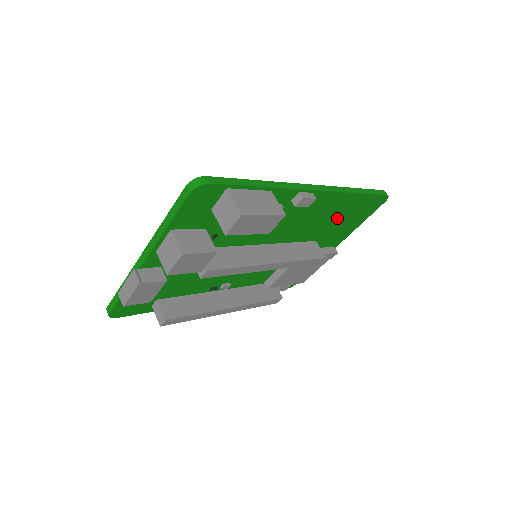
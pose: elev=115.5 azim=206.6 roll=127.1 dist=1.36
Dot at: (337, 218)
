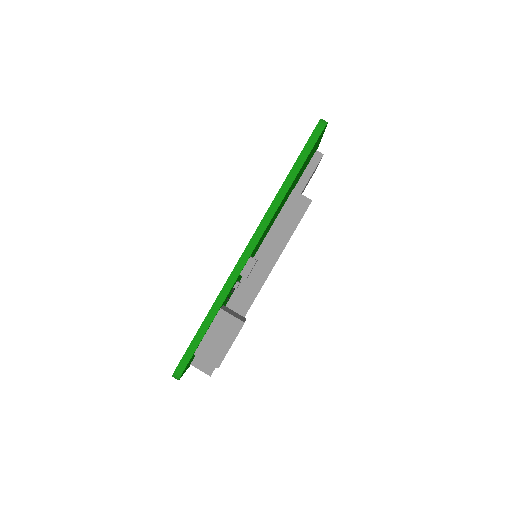
Dot at: (292, 186)
